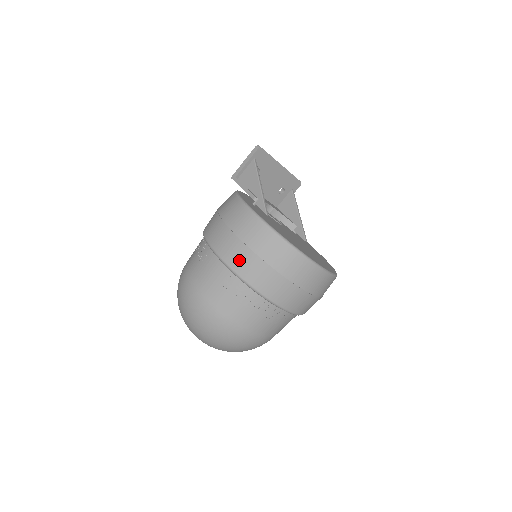
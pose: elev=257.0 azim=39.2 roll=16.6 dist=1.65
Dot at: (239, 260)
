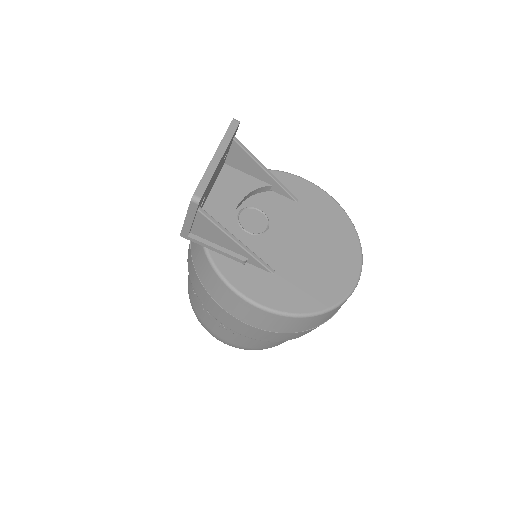
Dot at: (283, 338)
